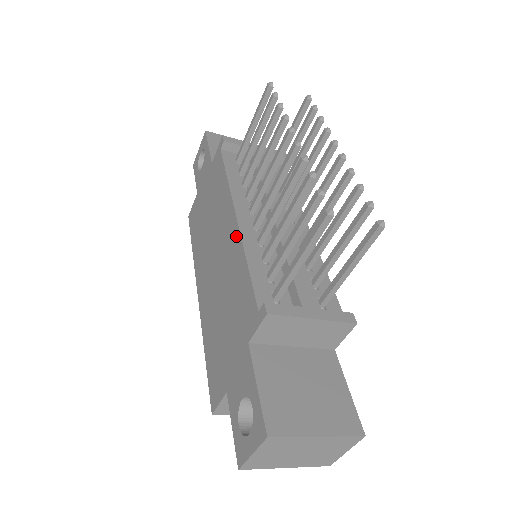
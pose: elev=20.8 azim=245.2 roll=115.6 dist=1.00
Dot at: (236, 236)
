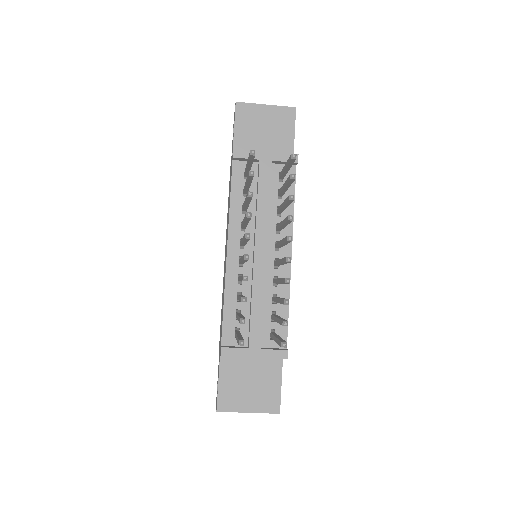
Dot at: (225, 269)
